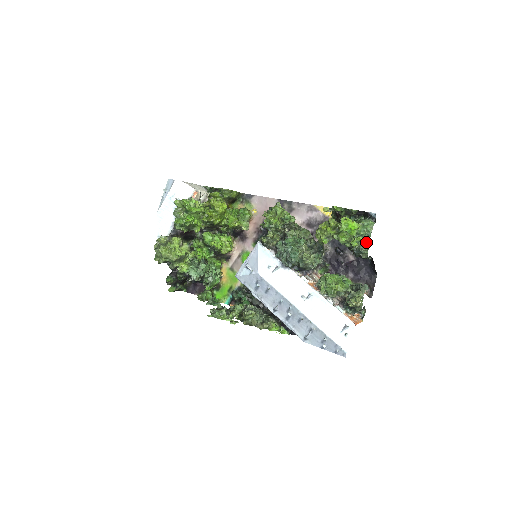
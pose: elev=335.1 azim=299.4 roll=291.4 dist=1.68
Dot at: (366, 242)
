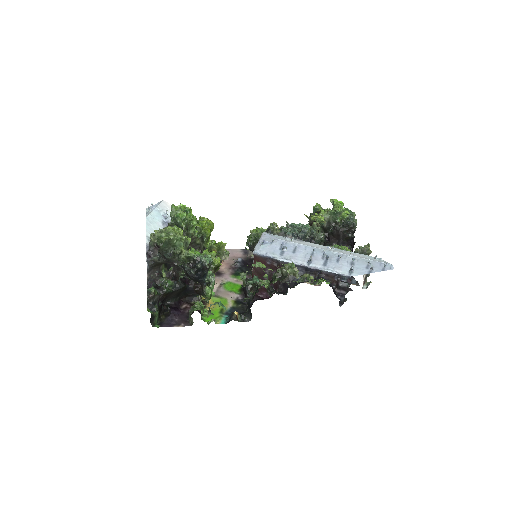
Dot at: (352, 212)
